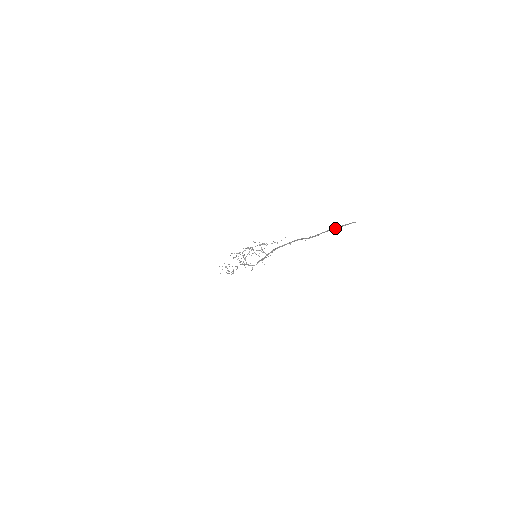
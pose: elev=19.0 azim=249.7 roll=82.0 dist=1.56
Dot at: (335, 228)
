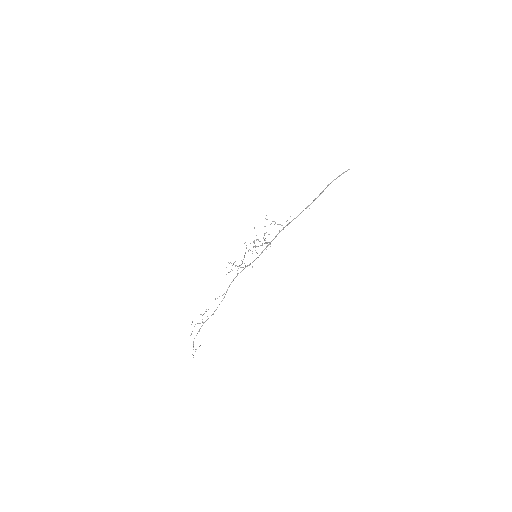
Dot at: (336, 178)
